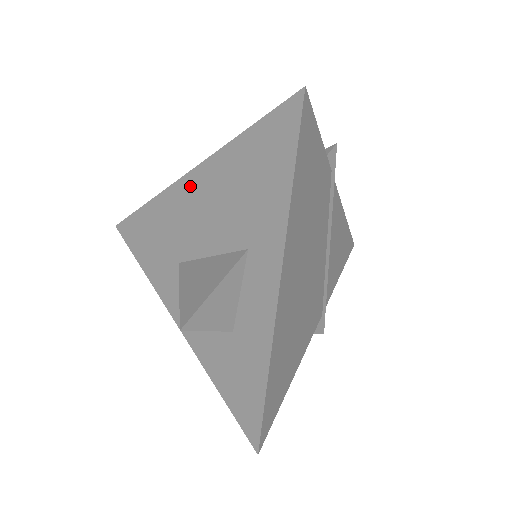
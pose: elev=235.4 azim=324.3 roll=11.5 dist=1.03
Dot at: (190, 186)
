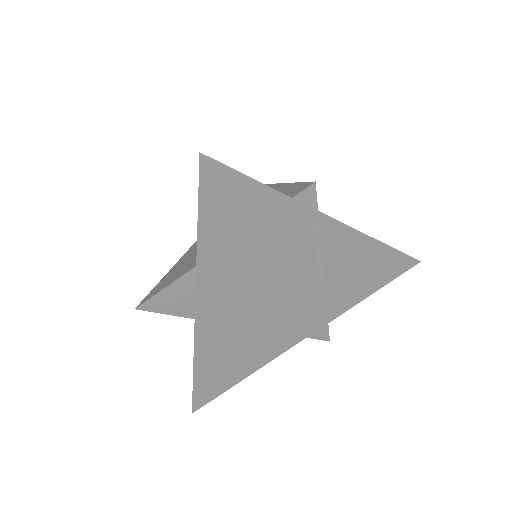
Dot at: occluded
